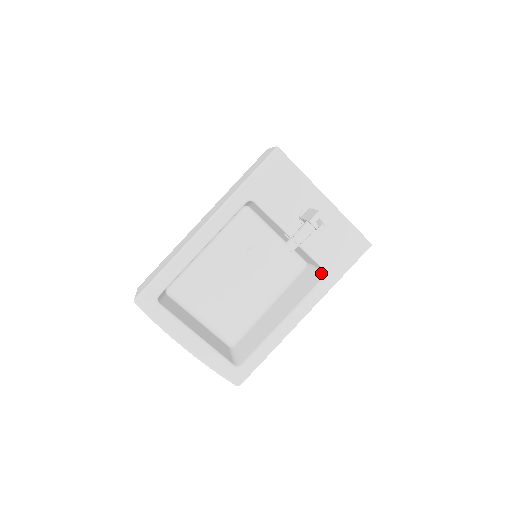
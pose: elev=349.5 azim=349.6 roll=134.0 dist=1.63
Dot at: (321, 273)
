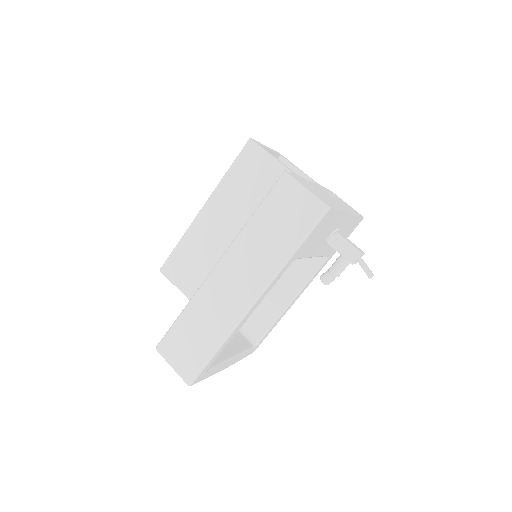
Dot at: occluded
